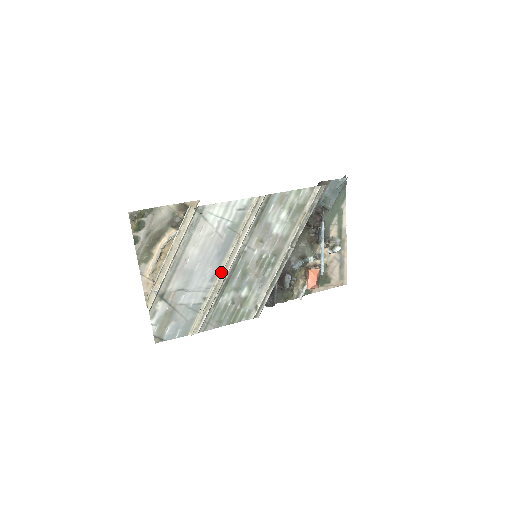
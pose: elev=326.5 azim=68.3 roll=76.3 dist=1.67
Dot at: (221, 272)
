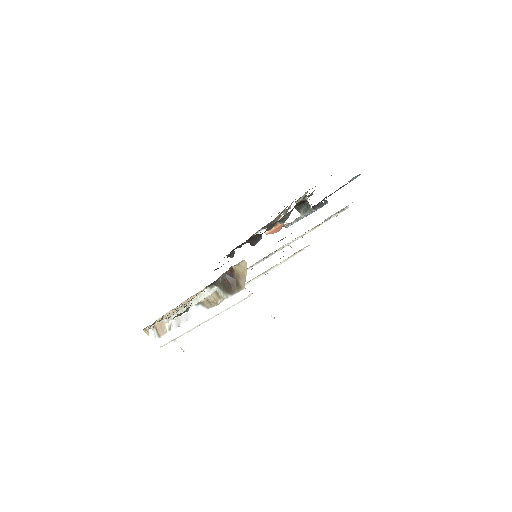
Dot at: occluded
